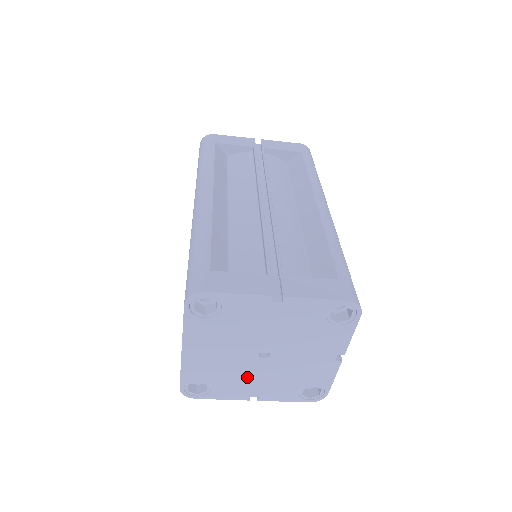
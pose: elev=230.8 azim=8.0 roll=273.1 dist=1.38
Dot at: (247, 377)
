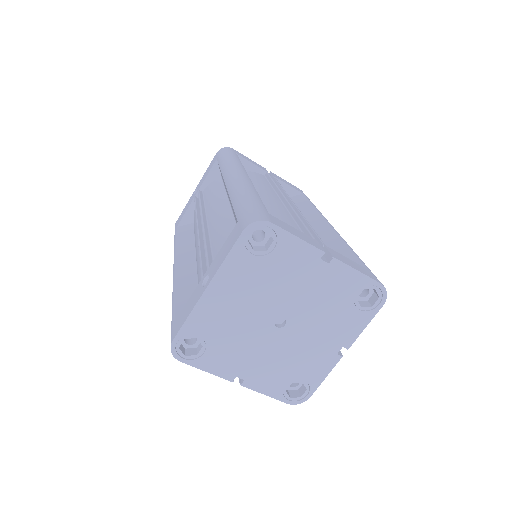
Dot at: (248, 348)
